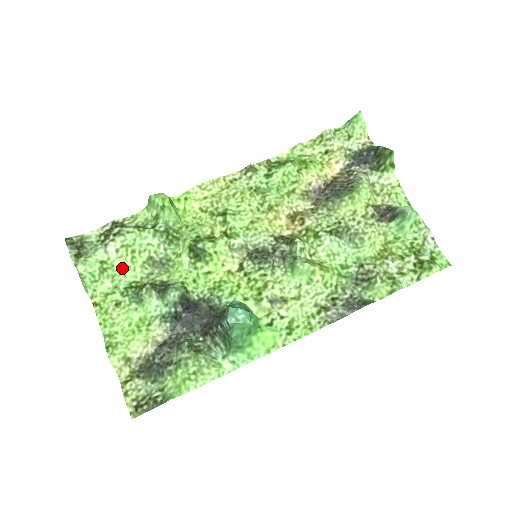
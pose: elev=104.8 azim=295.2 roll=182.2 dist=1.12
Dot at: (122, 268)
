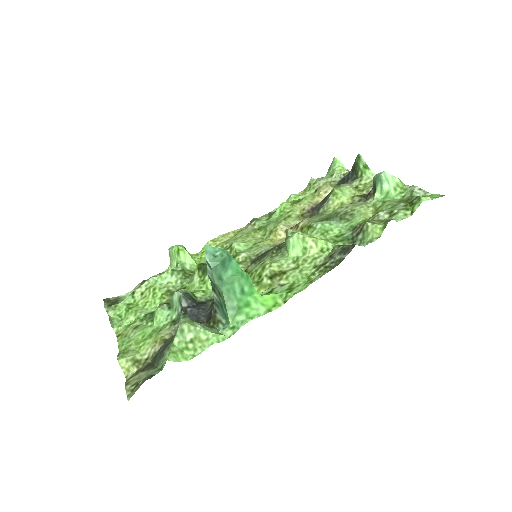
Dot at: (145, 305)
